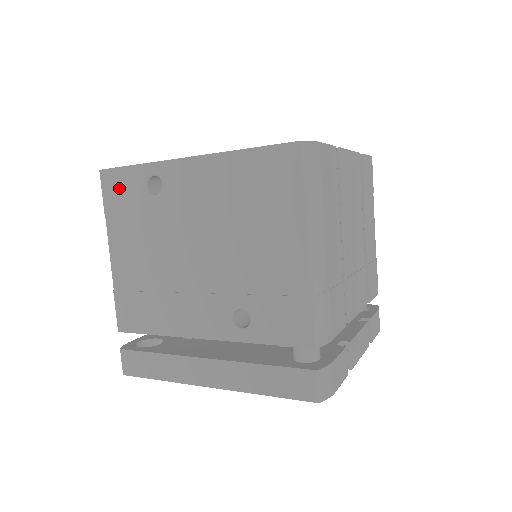
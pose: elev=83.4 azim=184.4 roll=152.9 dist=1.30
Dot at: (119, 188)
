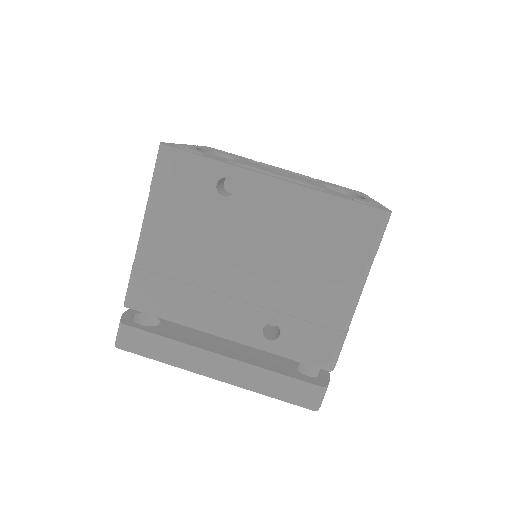
Dot at: (181, 172)
